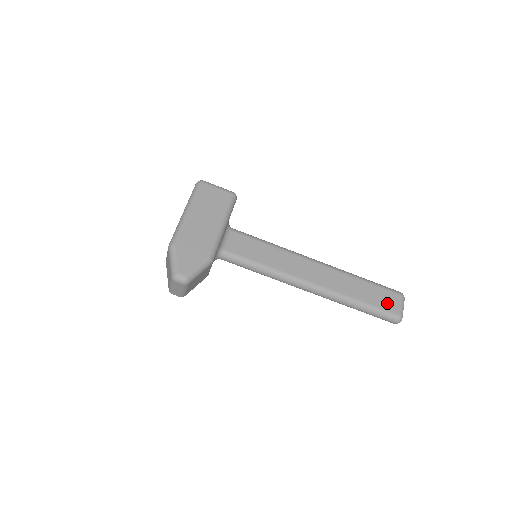
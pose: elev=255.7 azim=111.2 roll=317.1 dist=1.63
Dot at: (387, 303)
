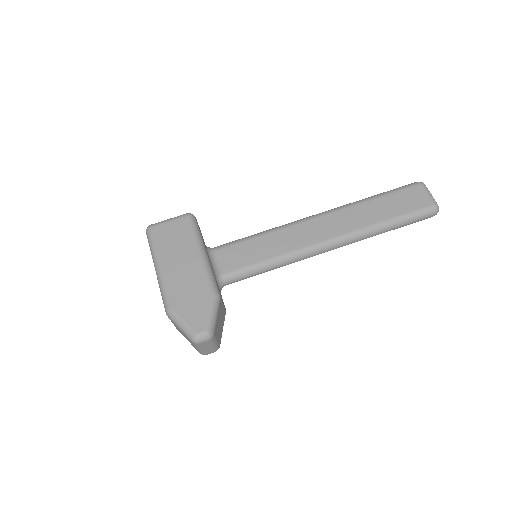
Dot at: (413, 202)
